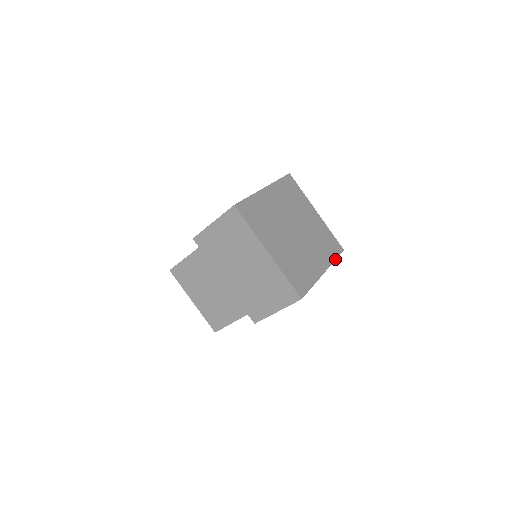
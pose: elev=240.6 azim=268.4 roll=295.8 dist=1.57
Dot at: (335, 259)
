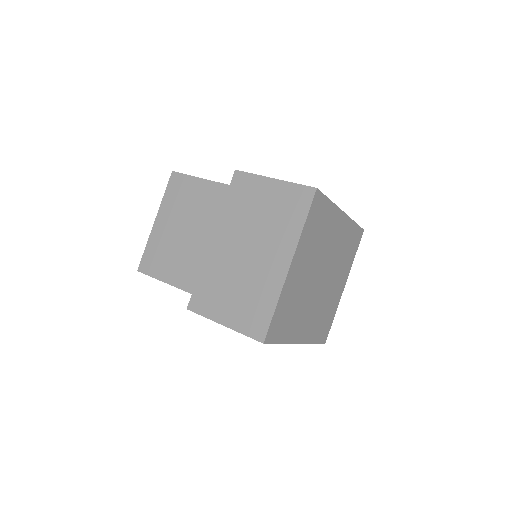
Dot at: (314, 343)
